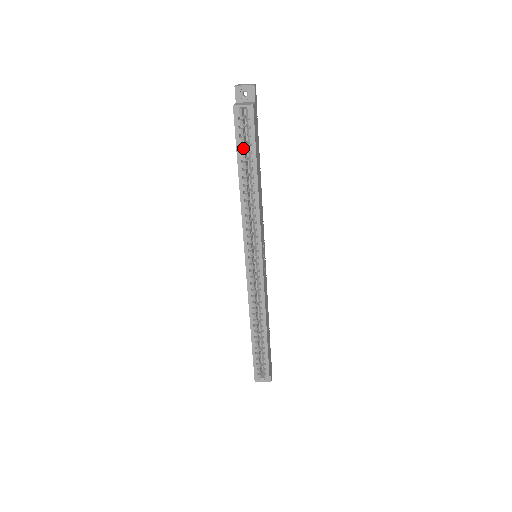
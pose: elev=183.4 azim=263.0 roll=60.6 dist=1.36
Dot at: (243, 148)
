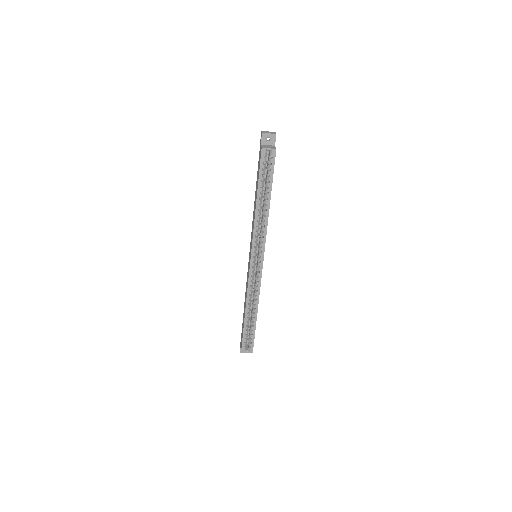
Dot at: (263, 178)
